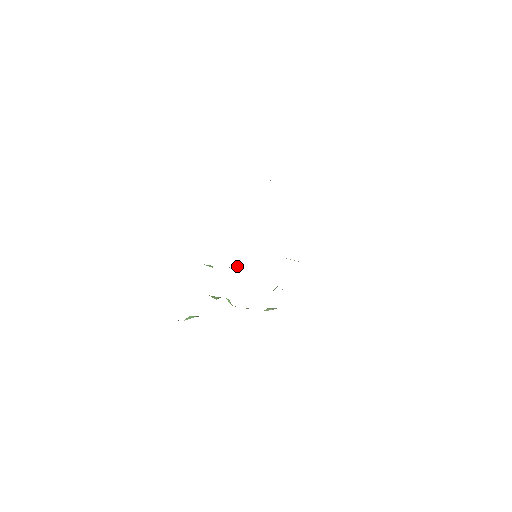
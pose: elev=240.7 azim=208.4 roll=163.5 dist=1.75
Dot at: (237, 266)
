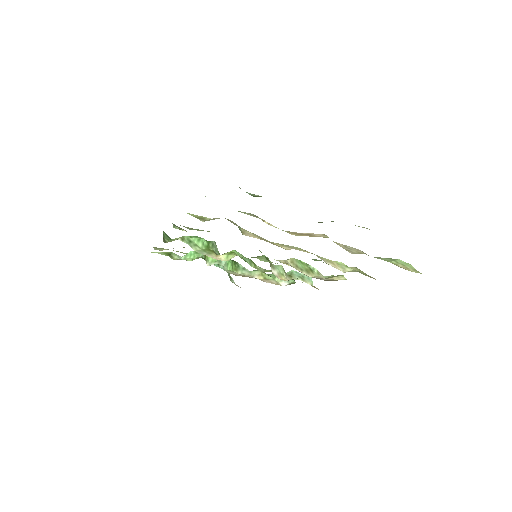
Dot at: (229, 259)
